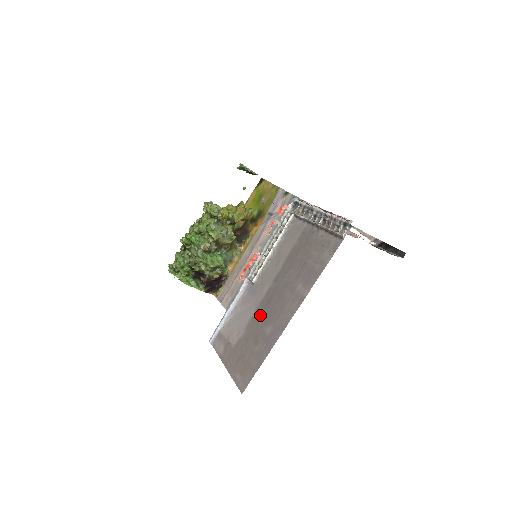
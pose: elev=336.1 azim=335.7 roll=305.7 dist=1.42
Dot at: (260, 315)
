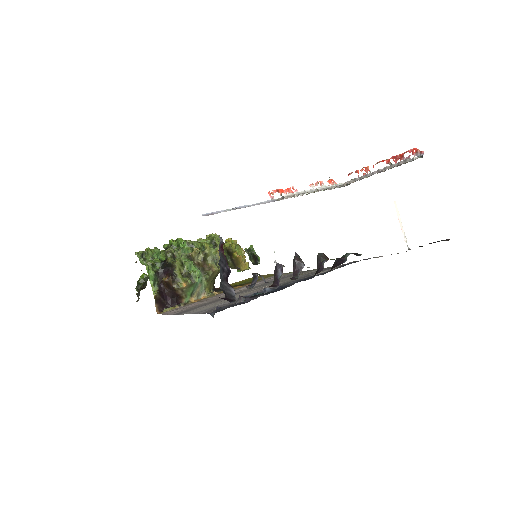
Dot at: occluded
